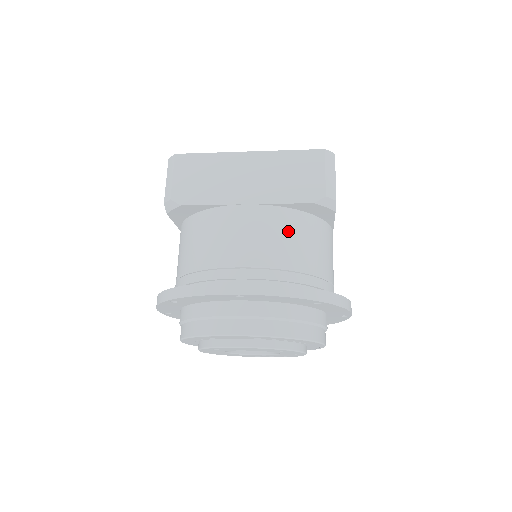
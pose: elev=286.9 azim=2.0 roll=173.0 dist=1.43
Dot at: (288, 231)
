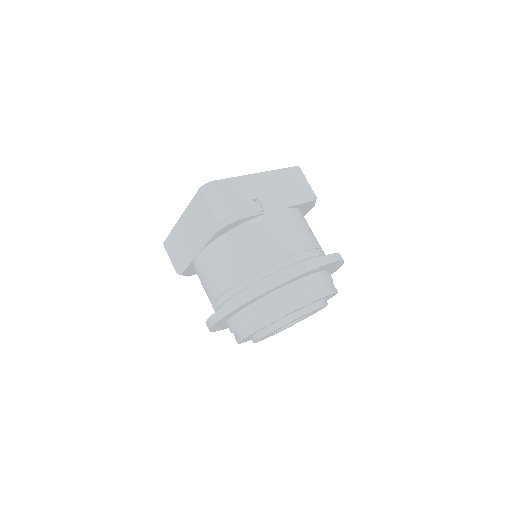
Dot at: (224, 256)
